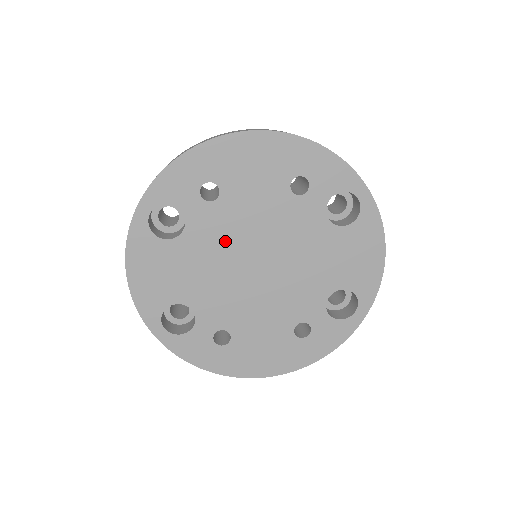
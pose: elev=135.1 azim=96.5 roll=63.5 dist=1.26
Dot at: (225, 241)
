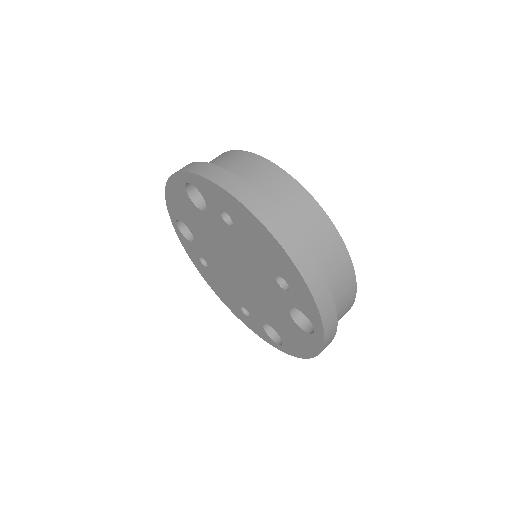
Dot at: (224, 242)
